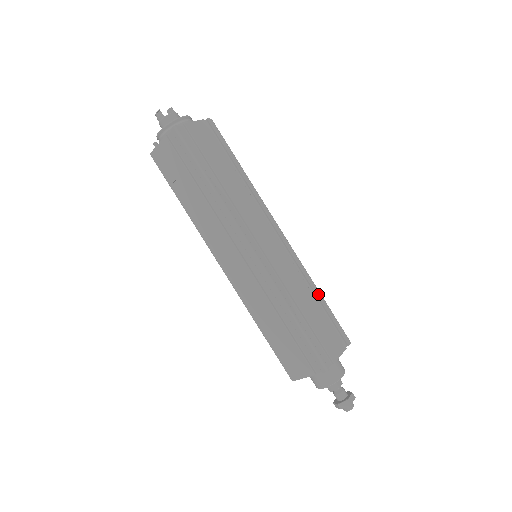
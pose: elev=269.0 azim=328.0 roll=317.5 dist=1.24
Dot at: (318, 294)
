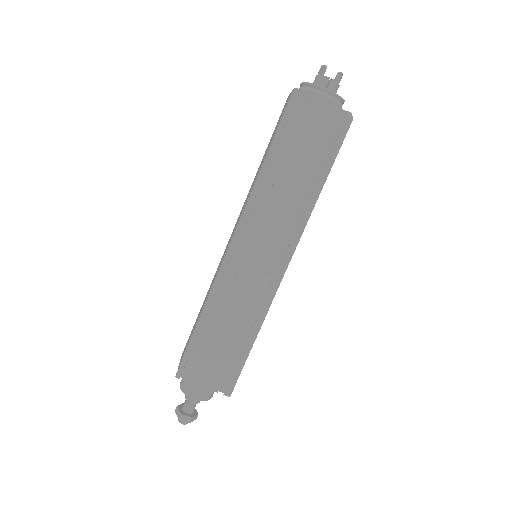
Dot at: (251, 338)
